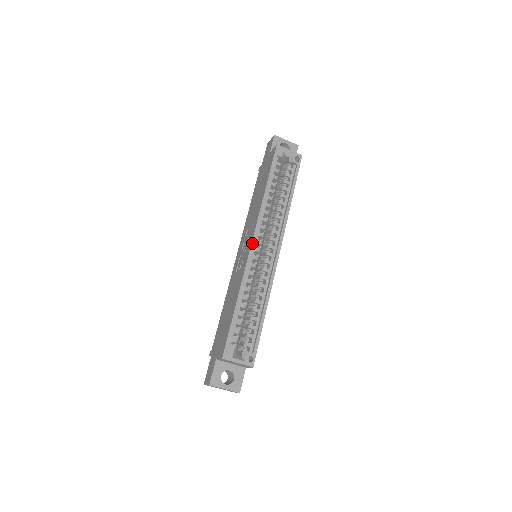
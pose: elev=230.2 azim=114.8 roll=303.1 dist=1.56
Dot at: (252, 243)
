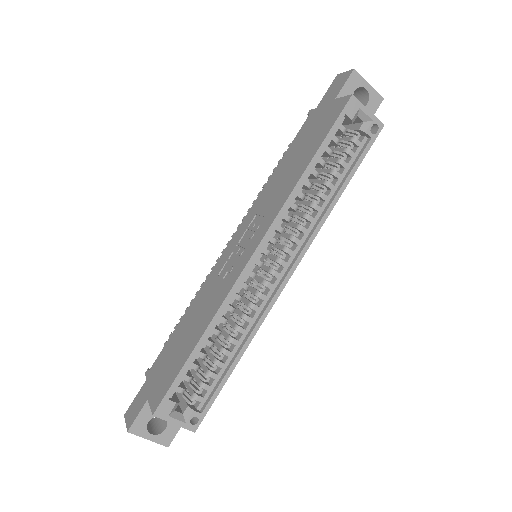
Dot at: (254, 253)
